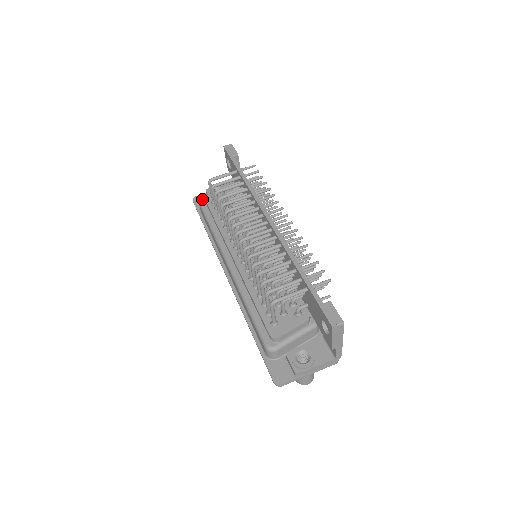
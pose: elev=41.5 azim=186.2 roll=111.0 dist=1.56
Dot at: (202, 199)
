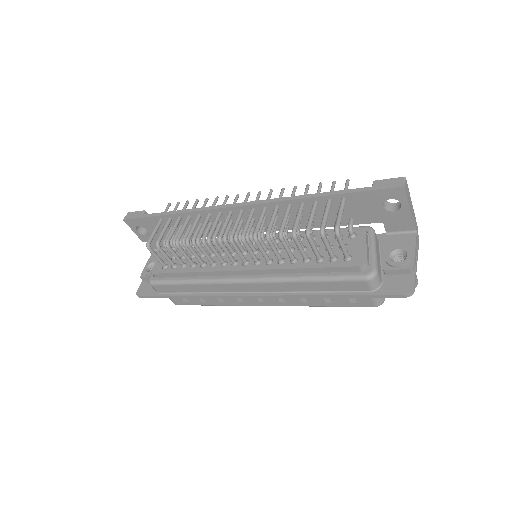
Dot at: (150, 278)
